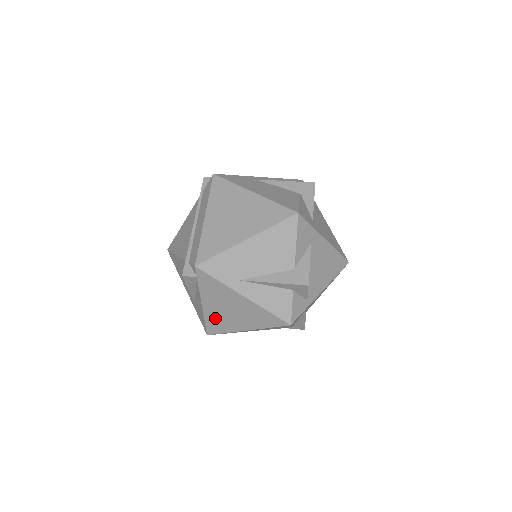
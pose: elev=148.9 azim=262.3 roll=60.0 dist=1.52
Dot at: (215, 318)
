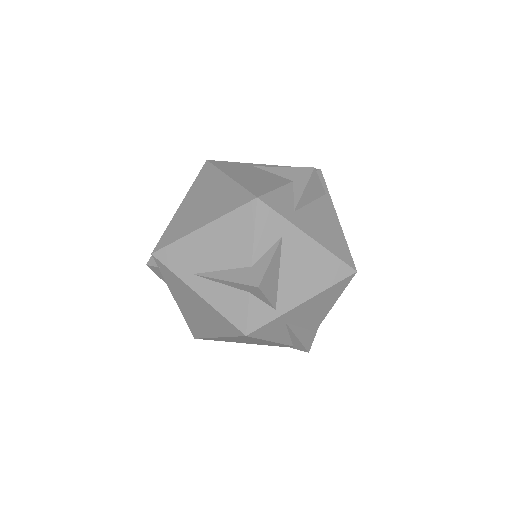
Dot at: (190, 318)
